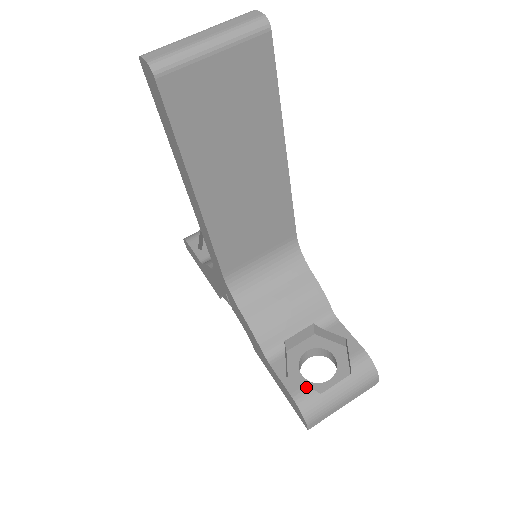
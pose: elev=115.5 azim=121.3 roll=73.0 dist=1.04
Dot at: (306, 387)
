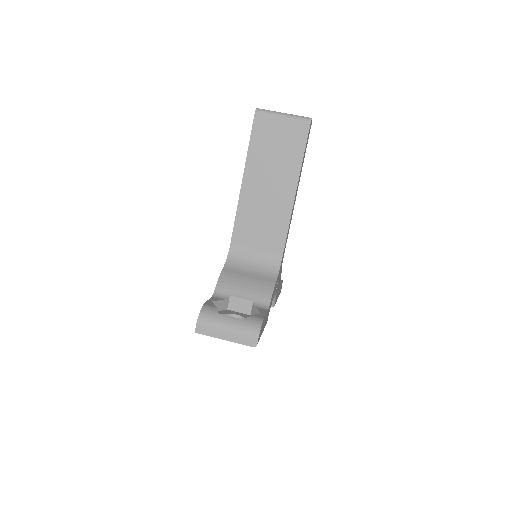
Dot at: (215, 307)
